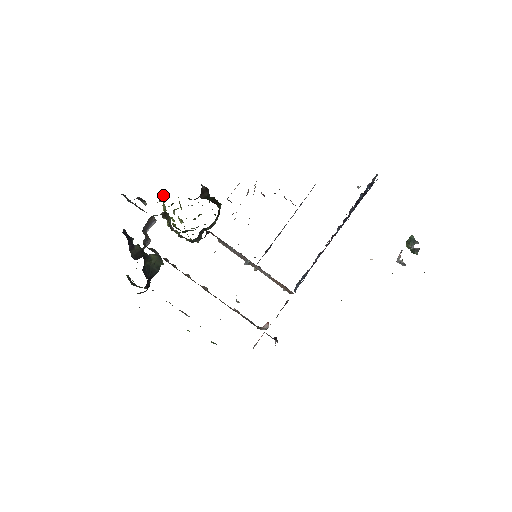
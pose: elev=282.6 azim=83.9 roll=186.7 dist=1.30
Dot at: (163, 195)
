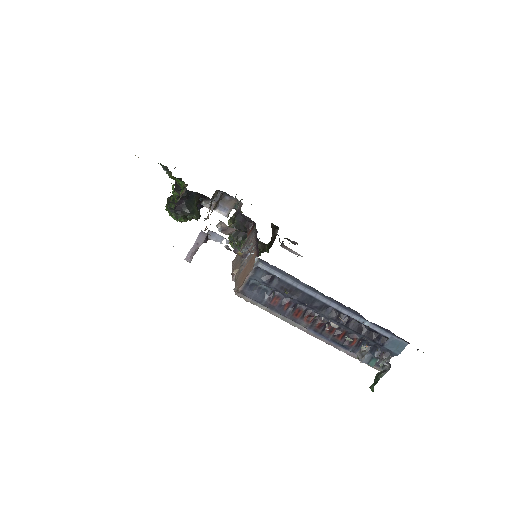
Dot at: occluded
